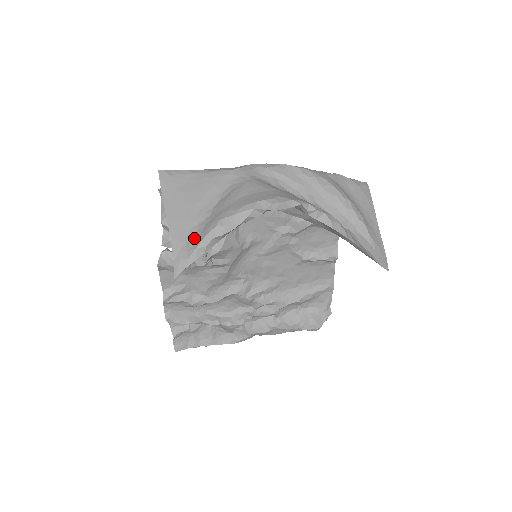
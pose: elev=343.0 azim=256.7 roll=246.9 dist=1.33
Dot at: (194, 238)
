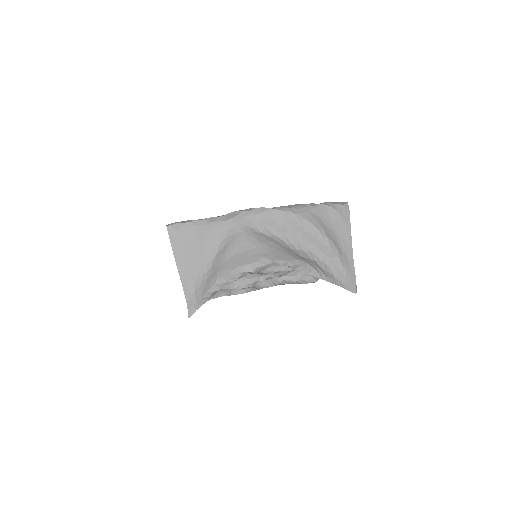
Dot at: (200, 288)
